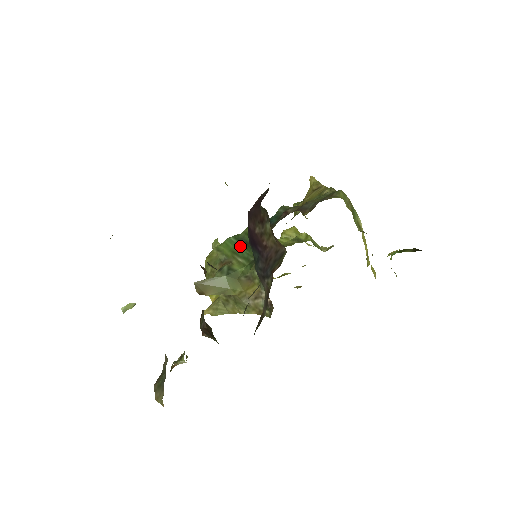
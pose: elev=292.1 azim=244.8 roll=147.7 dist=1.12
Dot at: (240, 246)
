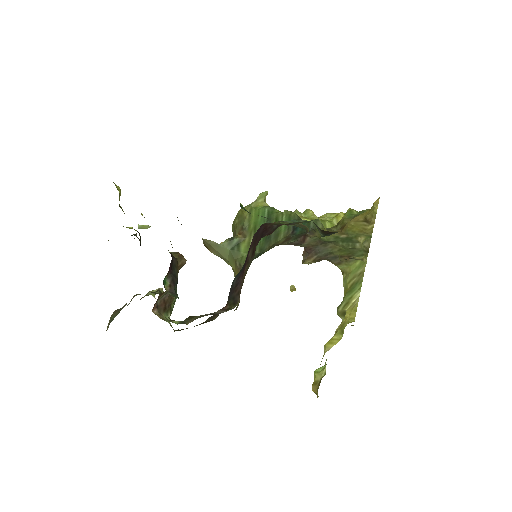
Dot at: occluded
